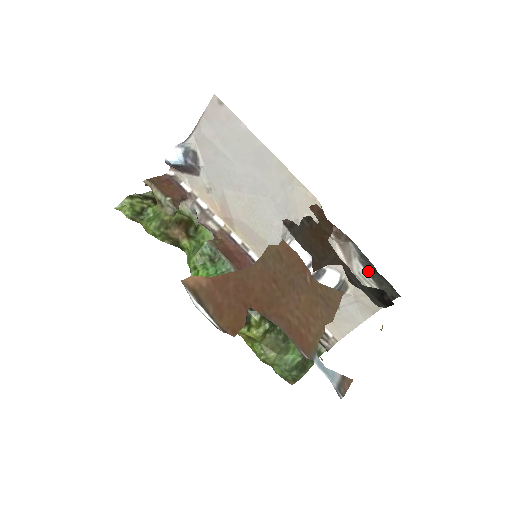
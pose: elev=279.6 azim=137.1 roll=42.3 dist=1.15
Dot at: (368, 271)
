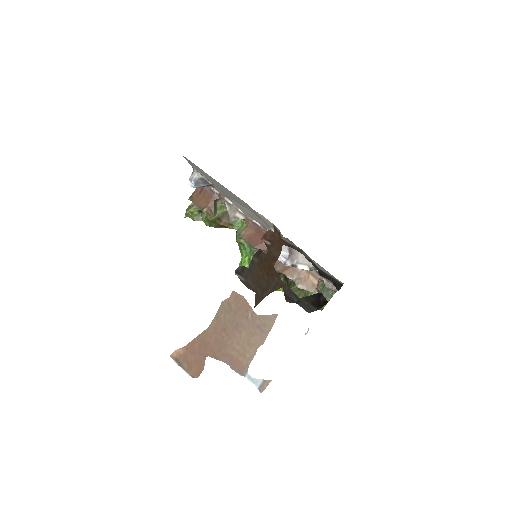
Dot at: (319, 269)
